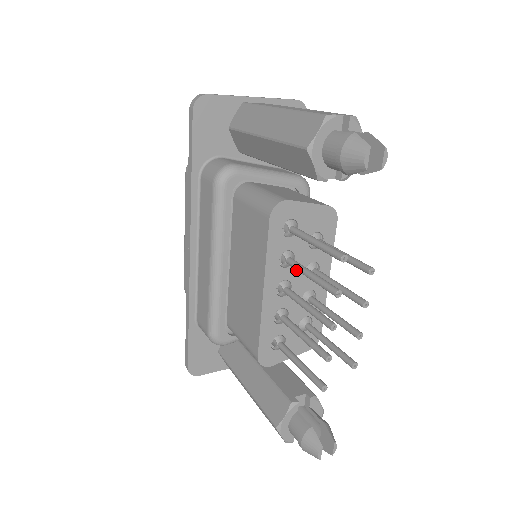
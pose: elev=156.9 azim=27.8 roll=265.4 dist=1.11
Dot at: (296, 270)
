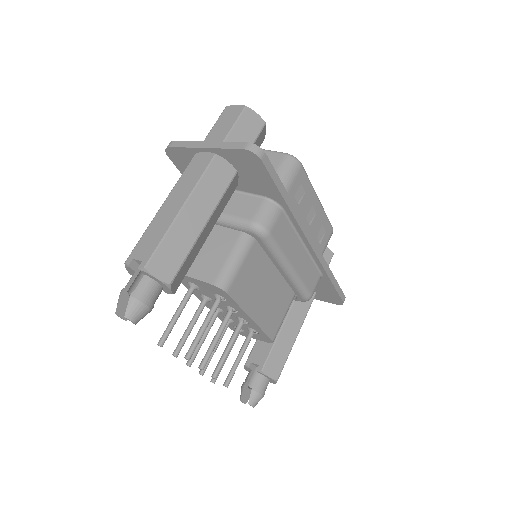
Dot at: (219, 305)
